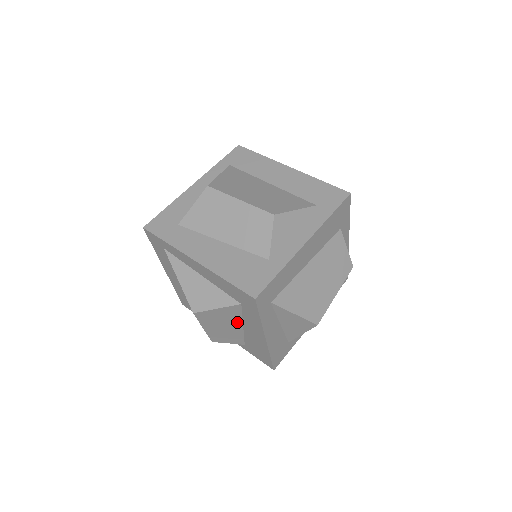
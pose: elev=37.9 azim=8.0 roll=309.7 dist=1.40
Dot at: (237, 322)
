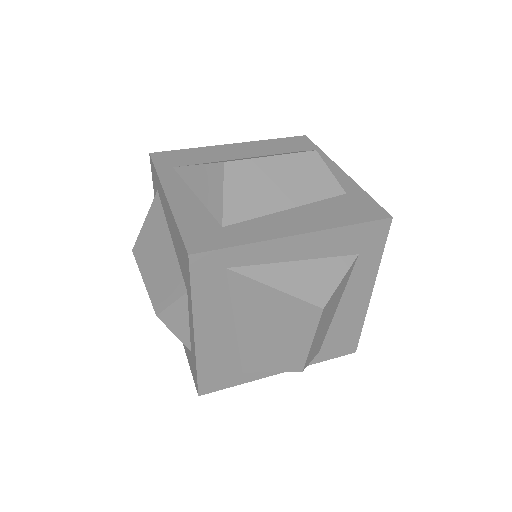
Dot at: (338, 301)
